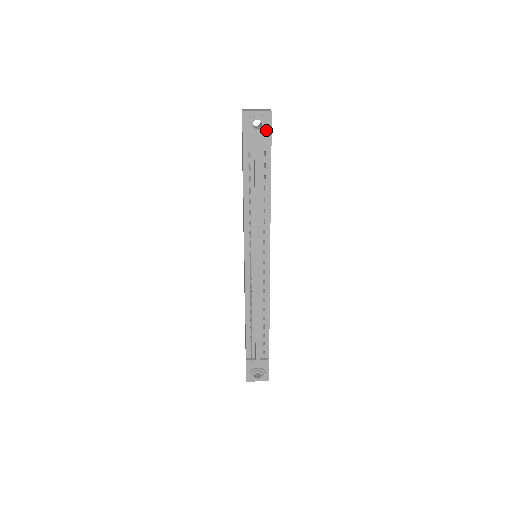
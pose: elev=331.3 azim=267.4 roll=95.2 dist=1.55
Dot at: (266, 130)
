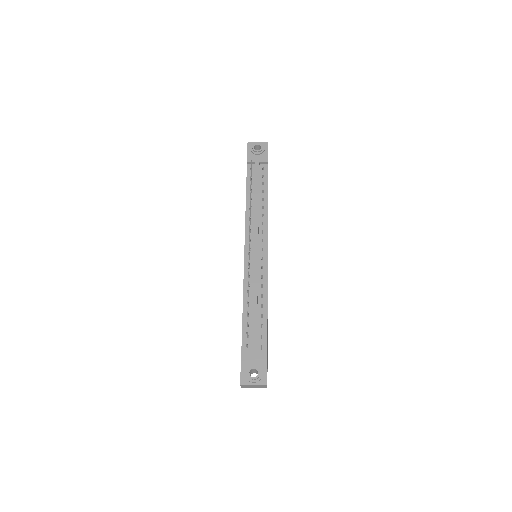
Dot at: (264, 153)
